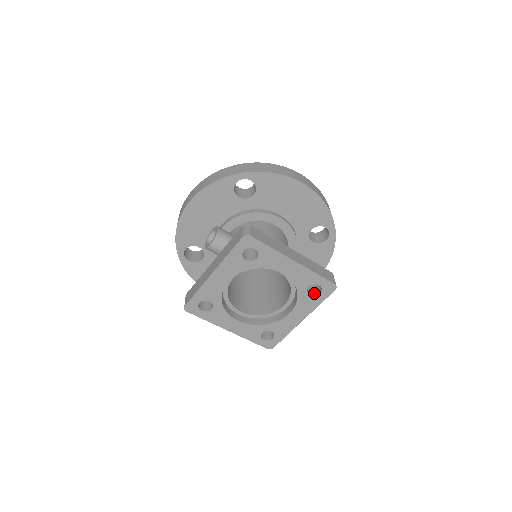
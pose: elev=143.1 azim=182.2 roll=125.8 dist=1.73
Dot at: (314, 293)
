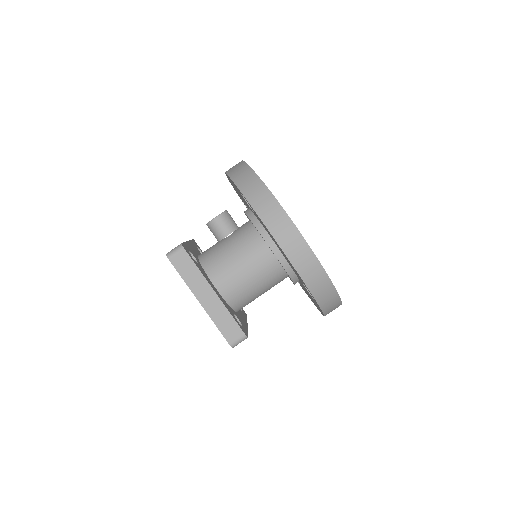
Dot at: occluded
